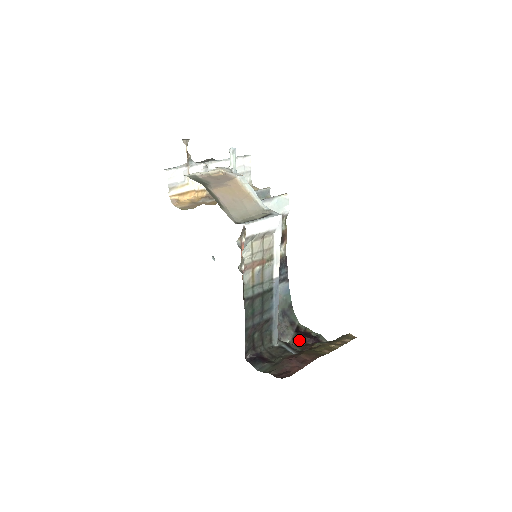
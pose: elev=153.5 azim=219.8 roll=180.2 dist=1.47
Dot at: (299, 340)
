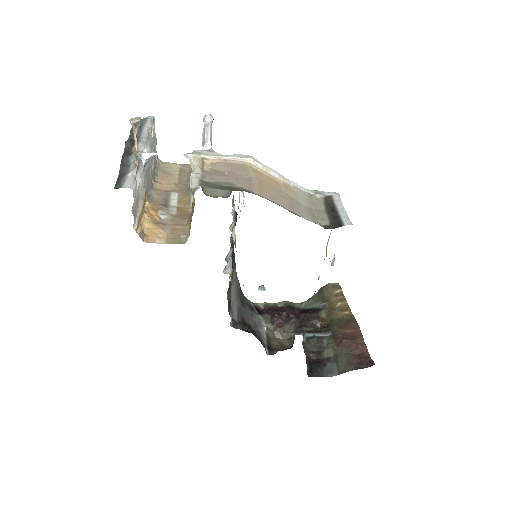
Dot at: (280, 320)
